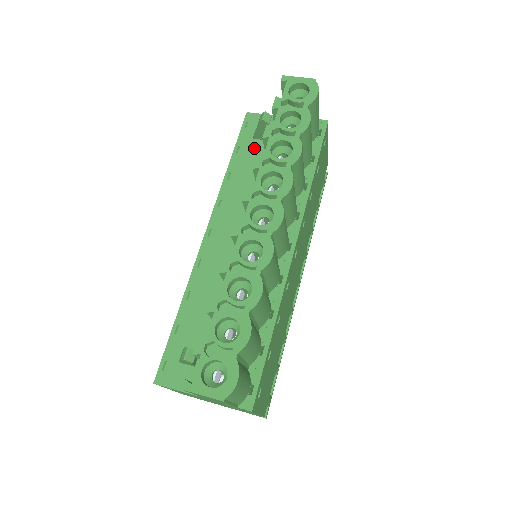
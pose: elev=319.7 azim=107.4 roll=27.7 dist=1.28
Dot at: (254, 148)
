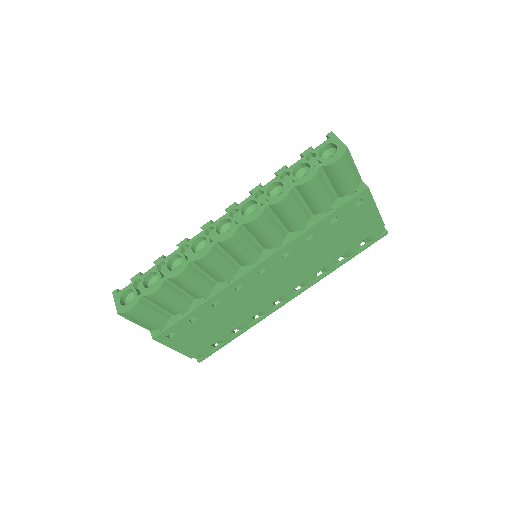
Dot at: occluded
